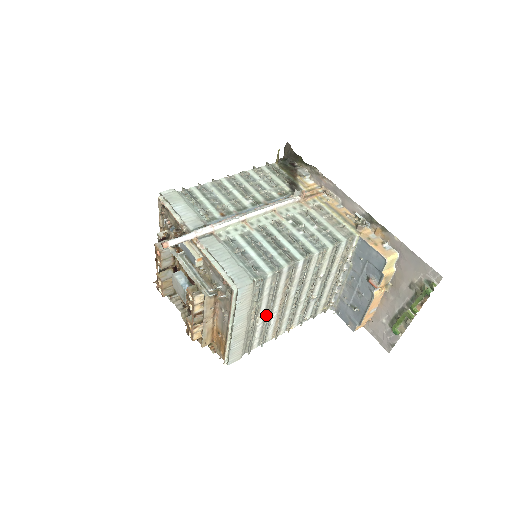
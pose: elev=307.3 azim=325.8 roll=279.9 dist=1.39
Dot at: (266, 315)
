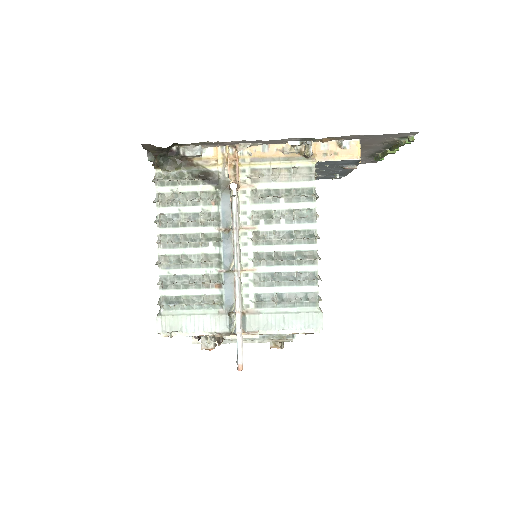
Dot at: occluded
